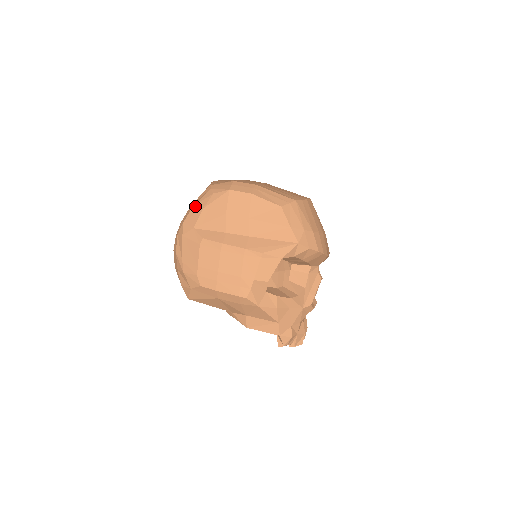
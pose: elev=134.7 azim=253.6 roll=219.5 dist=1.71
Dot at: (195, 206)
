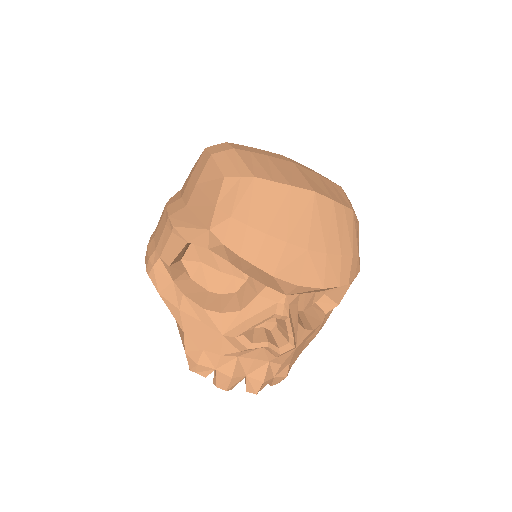
Dot at: occluded
